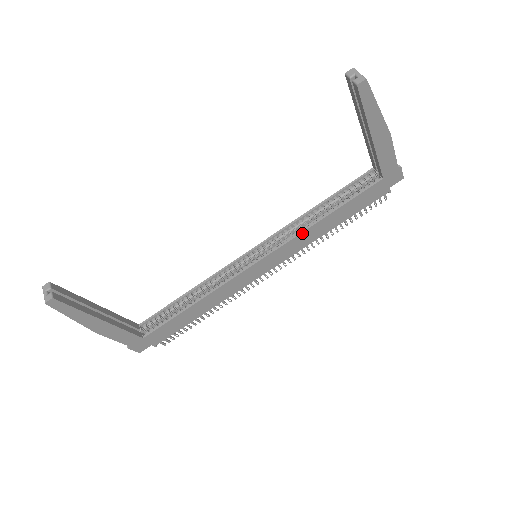
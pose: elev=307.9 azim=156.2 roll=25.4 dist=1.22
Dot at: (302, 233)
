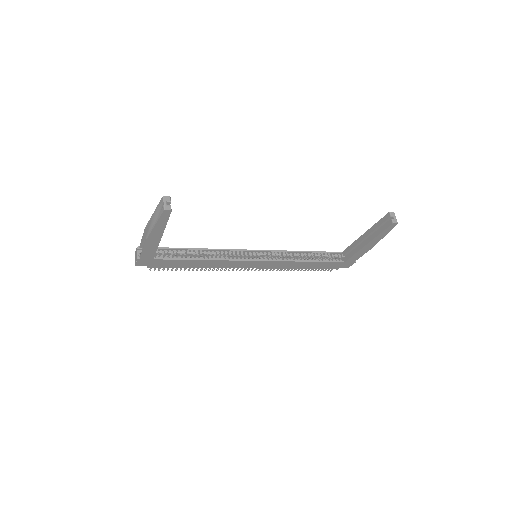
Dot at: (290, 262)
